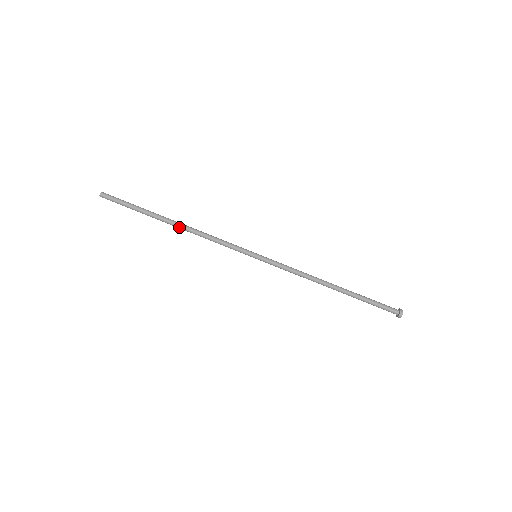
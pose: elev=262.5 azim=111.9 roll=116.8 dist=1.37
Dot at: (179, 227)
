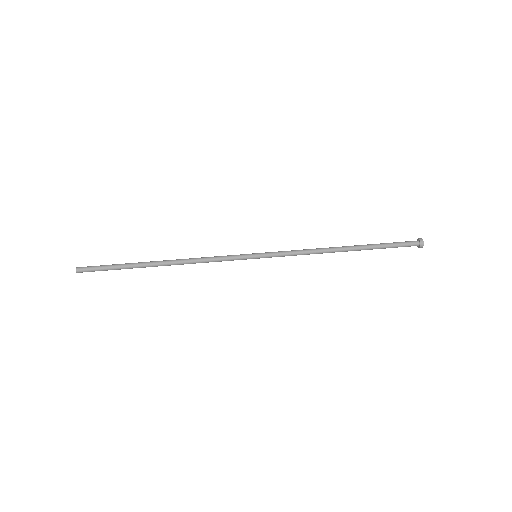
Dot at: (168, 265)
